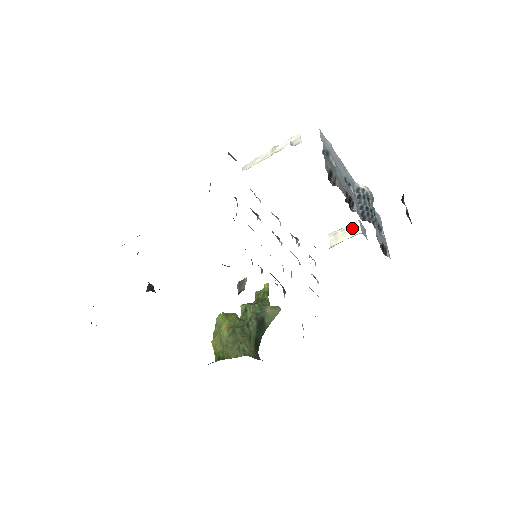
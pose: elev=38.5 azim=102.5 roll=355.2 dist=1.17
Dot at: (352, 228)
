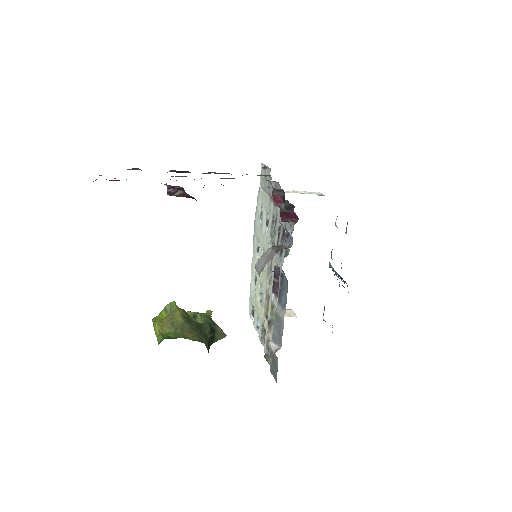
Dot at: (286, 312)
